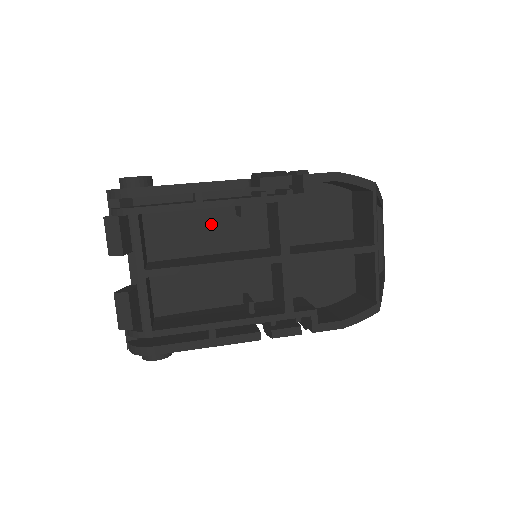
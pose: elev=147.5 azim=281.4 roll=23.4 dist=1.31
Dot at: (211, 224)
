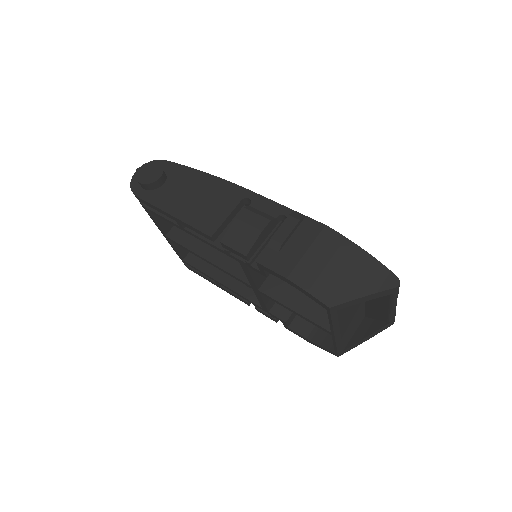
Dot at: occluded
